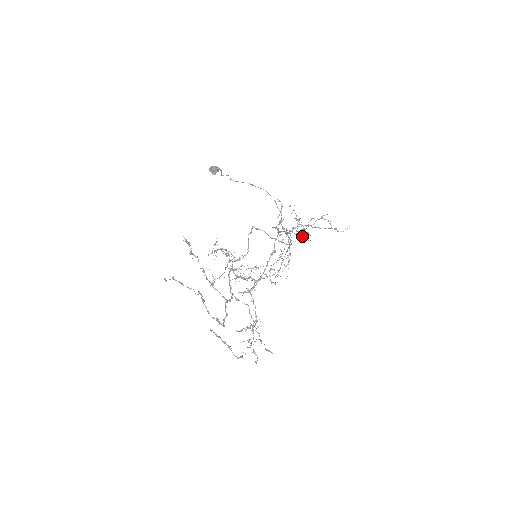
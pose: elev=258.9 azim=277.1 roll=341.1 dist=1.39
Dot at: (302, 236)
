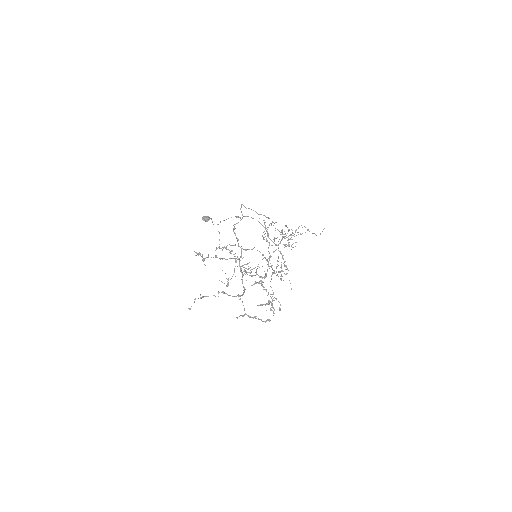
Dot at: (289, 246)
